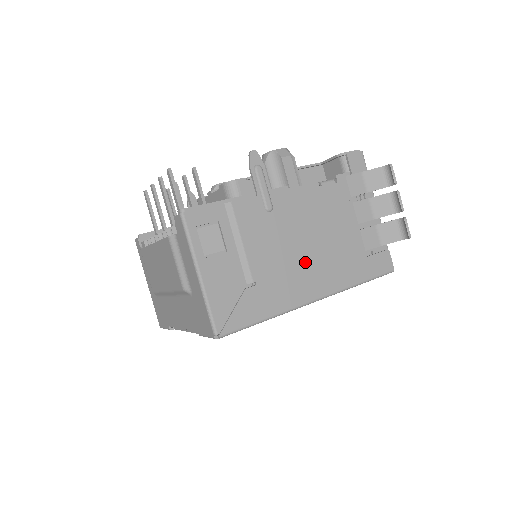
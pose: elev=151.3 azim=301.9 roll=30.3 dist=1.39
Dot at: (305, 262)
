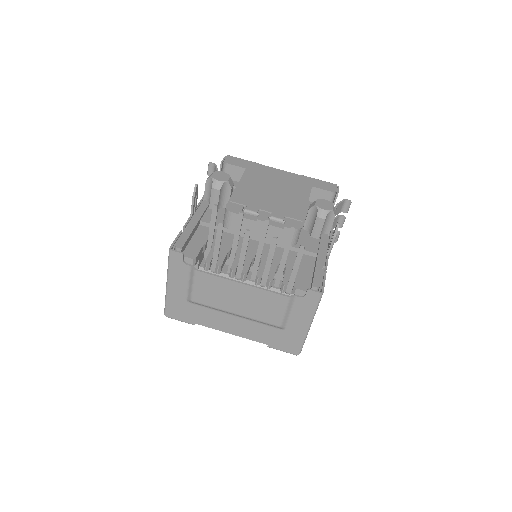
Dot at: occluded
